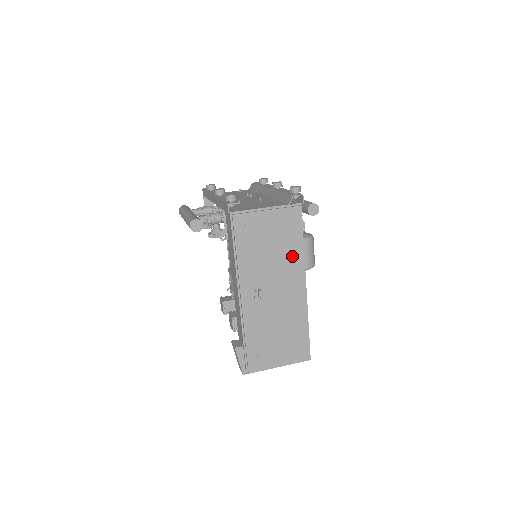
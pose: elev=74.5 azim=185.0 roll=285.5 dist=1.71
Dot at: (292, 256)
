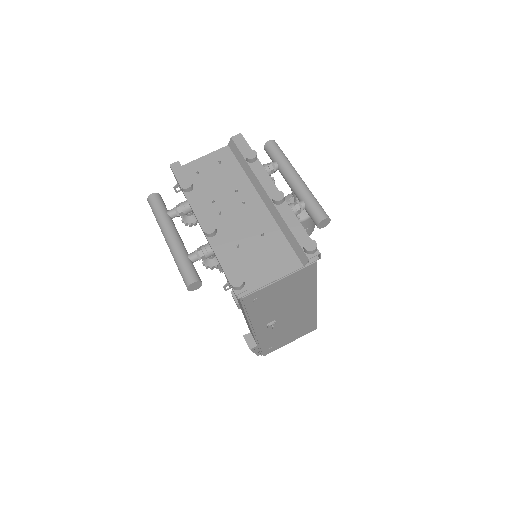
Dot at: (305, 292)
